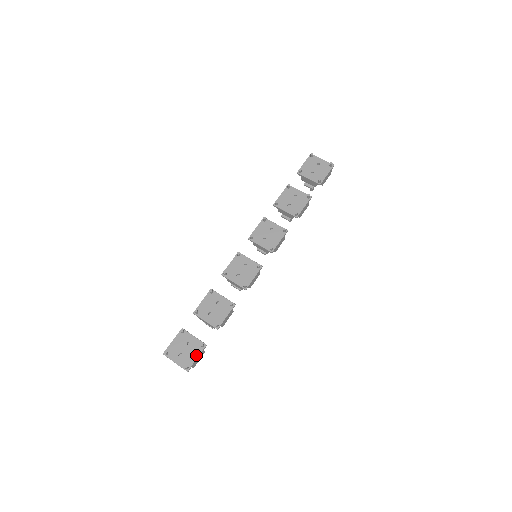
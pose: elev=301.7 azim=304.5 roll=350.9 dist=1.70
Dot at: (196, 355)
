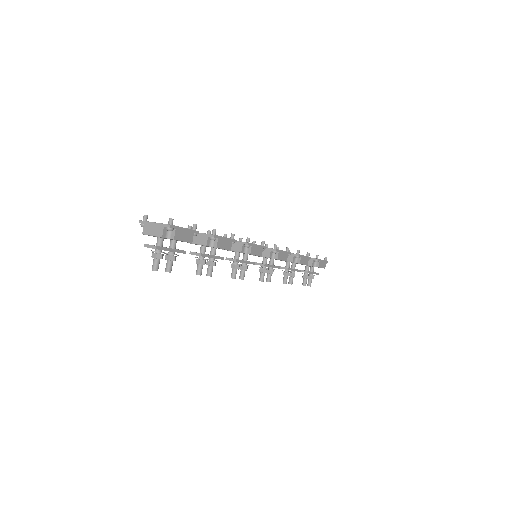
Dot at: (184, 228)
